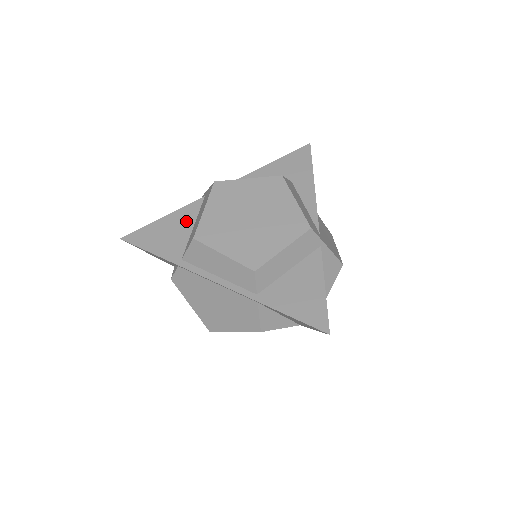
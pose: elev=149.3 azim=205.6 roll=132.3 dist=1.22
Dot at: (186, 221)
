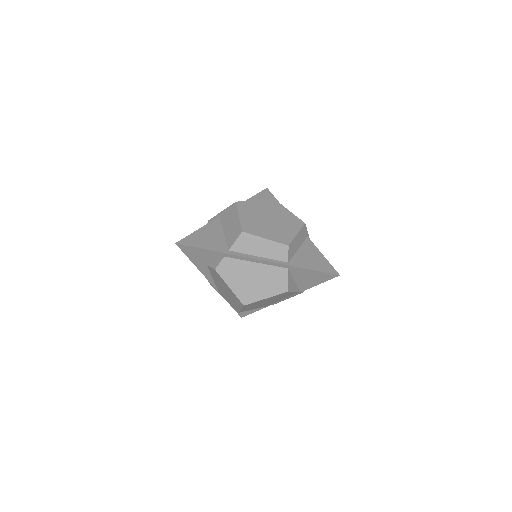
Dot at: (216, 230)
